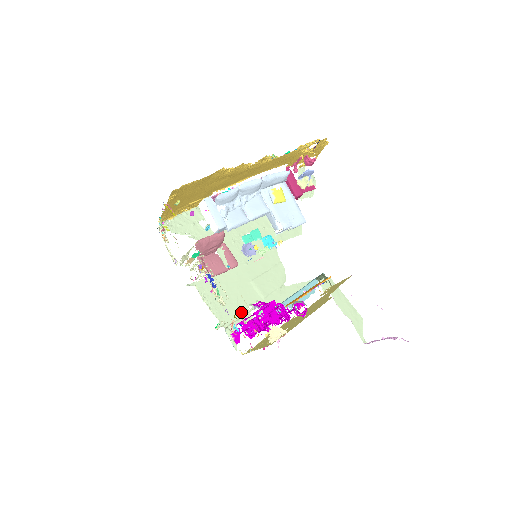
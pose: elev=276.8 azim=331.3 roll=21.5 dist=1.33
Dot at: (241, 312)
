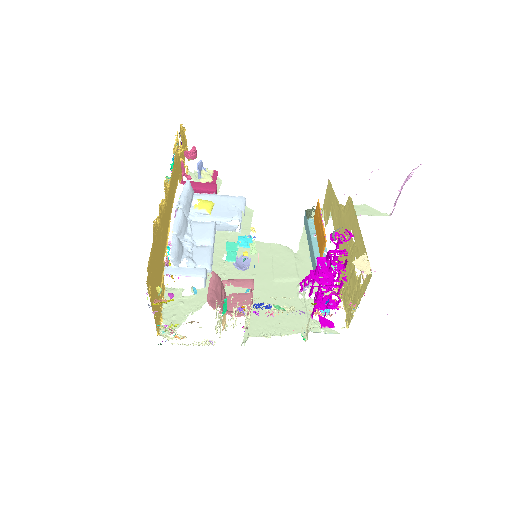
Dot at: (301, 307)
